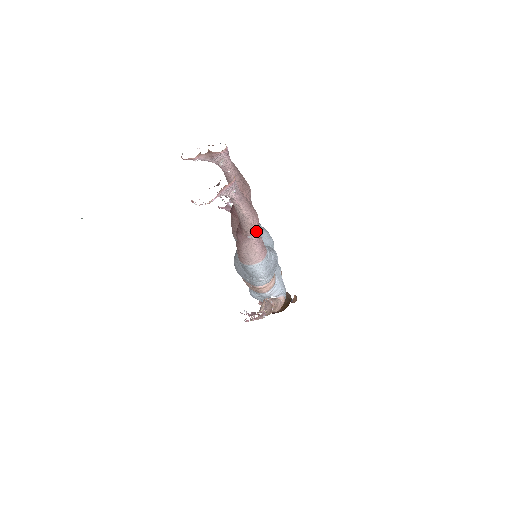
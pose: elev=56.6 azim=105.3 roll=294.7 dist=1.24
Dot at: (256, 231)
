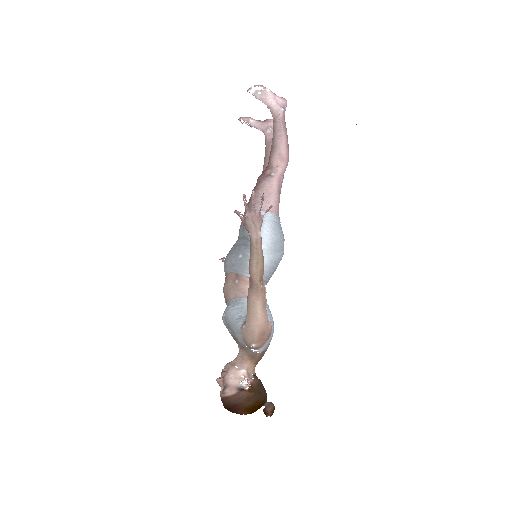
Dot at: (282, 172)
